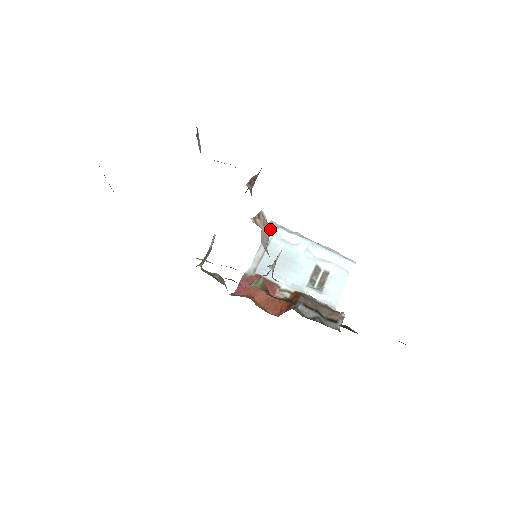
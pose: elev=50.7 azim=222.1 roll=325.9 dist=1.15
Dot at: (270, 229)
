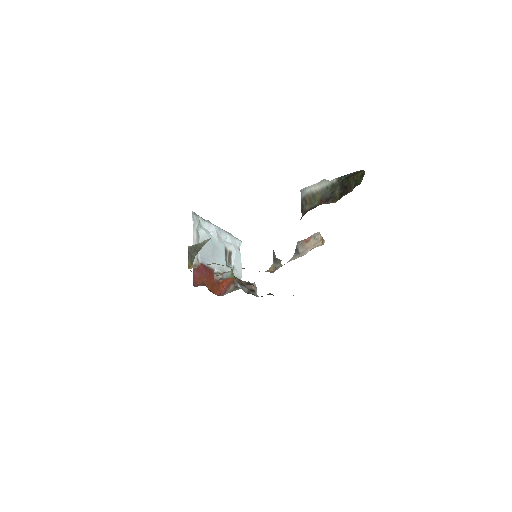
Dot at: (300, 241)
